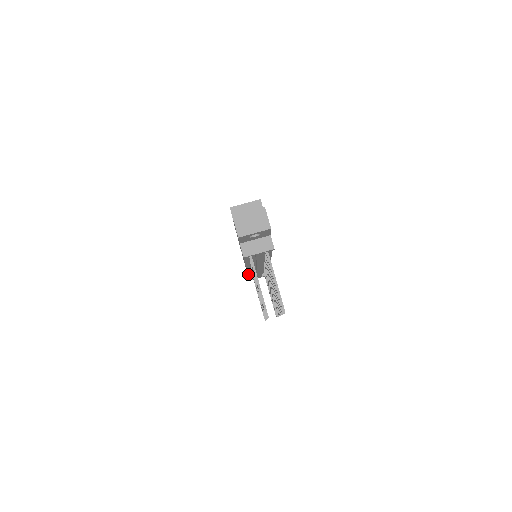
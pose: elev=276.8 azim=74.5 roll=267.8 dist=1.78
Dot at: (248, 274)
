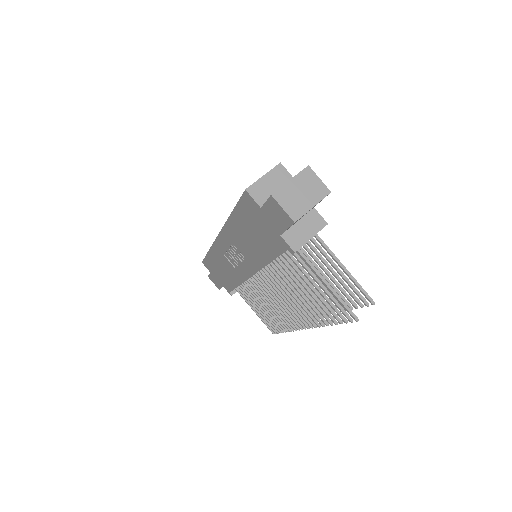
Dot at: (236, 287)
